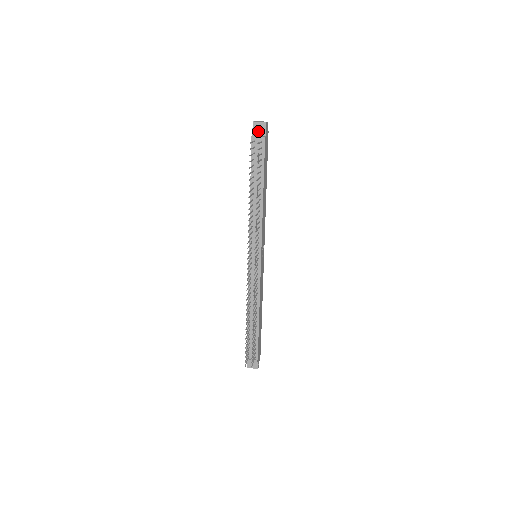
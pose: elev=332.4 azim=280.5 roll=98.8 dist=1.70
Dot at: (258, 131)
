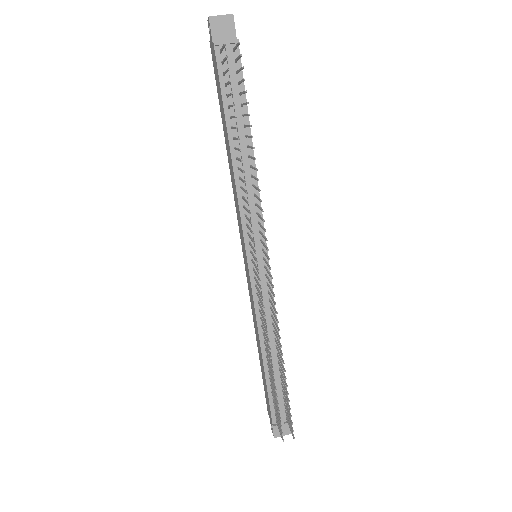
Dot at: (221, 33)
